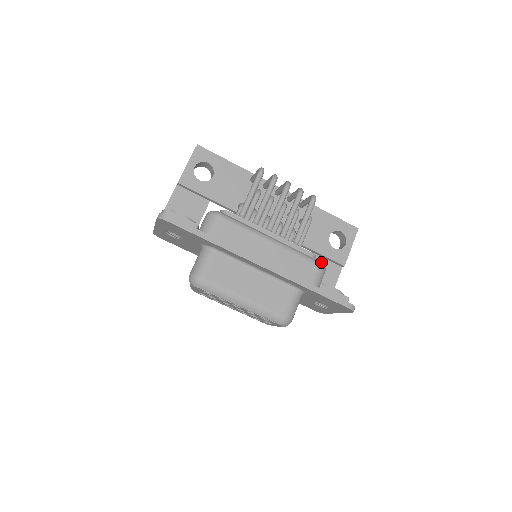
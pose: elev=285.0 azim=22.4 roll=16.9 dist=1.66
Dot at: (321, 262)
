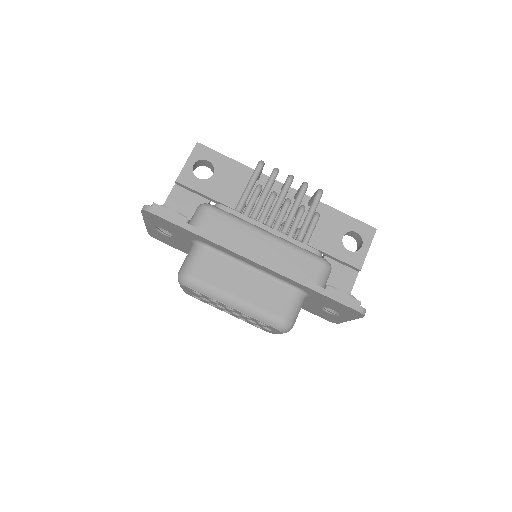
Dot at: (325, 259)
